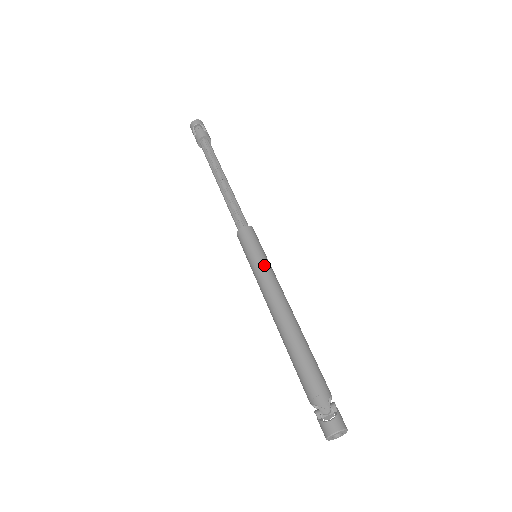
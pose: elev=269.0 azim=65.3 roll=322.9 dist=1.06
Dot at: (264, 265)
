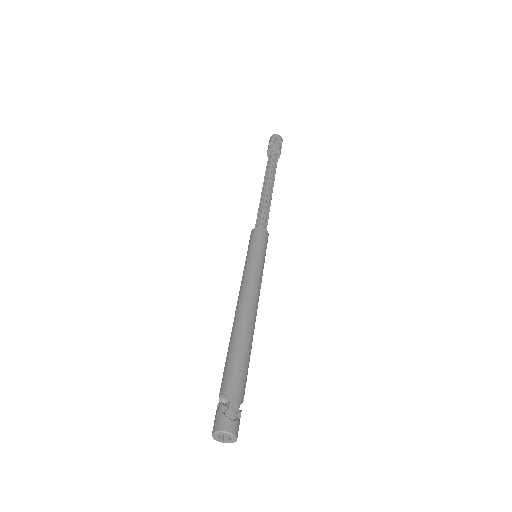
Dot at: (261, 267)
